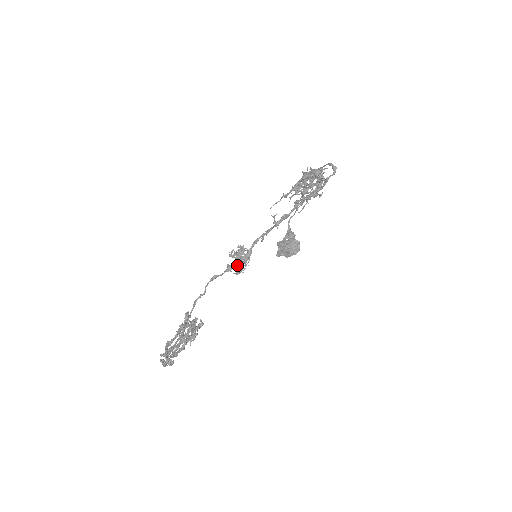
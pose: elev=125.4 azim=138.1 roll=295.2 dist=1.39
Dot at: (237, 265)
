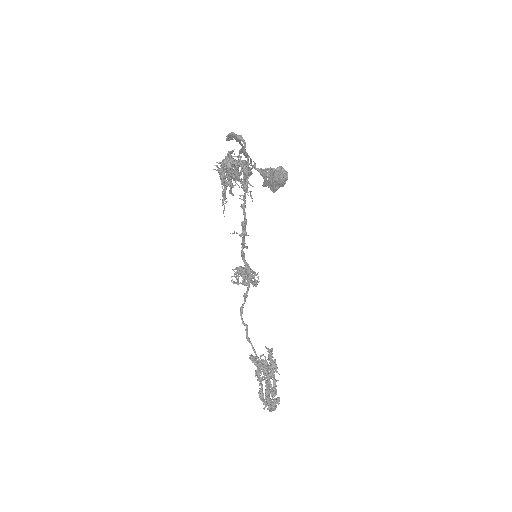
Dot at: (248, 288)
